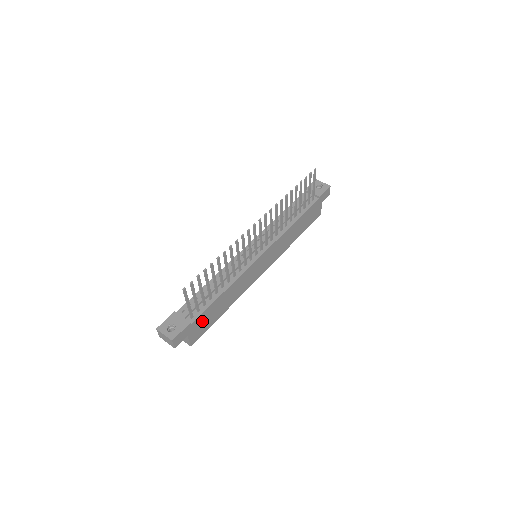
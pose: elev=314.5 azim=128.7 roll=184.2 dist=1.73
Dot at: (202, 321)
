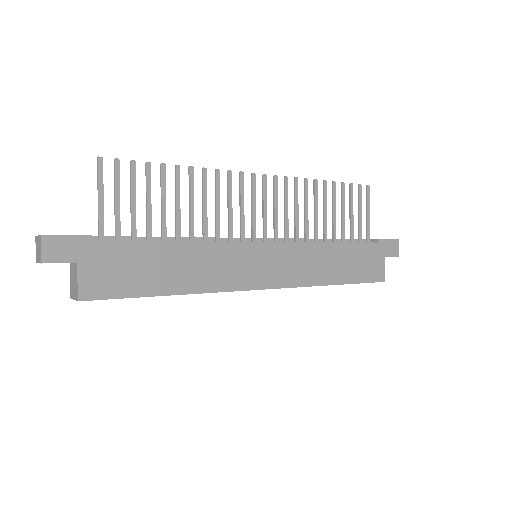
Dot at: (117, 262)
